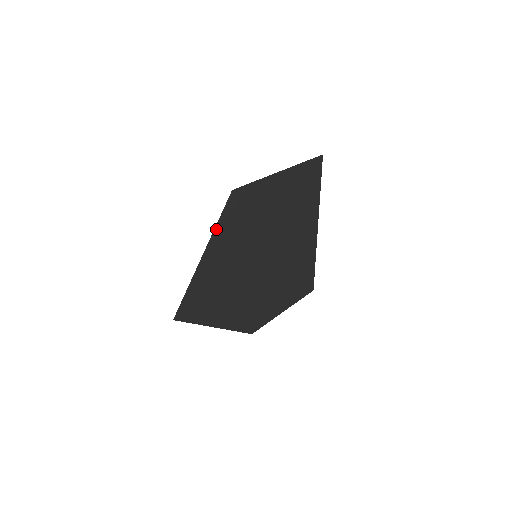
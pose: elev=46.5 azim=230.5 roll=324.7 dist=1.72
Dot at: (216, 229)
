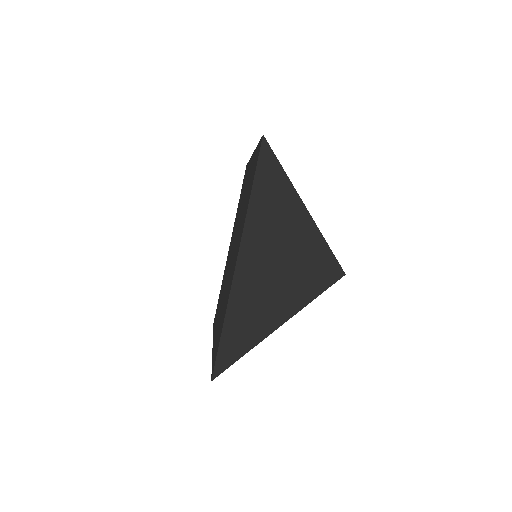
Dot at: (235, 218)
